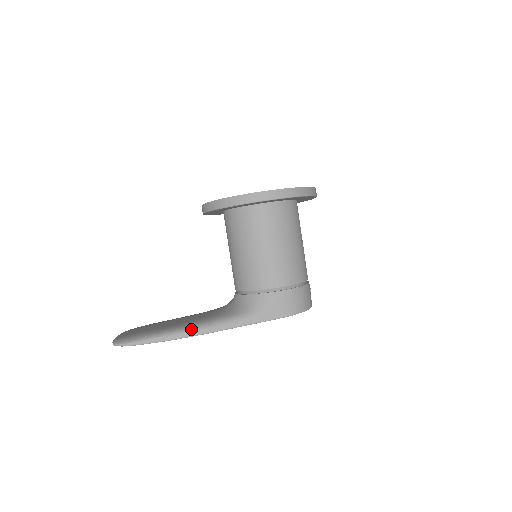
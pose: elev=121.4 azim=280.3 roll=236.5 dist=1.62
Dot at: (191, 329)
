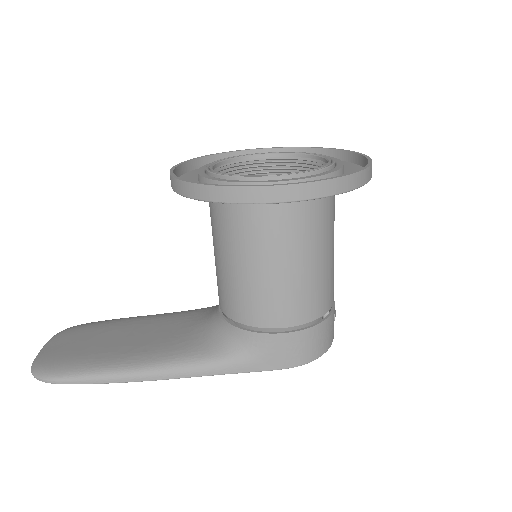
Dot at: (143, 371)
